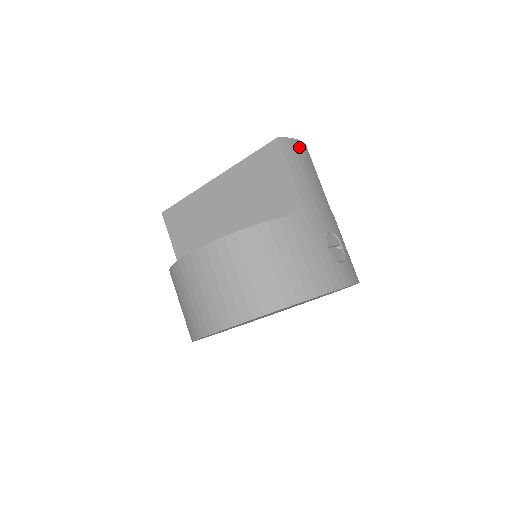
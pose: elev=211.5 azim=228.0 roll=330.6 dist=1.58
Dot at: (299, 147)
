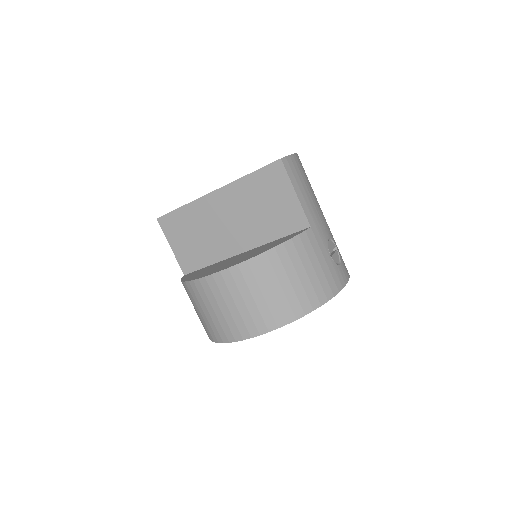
Dot at: (296, 161)
